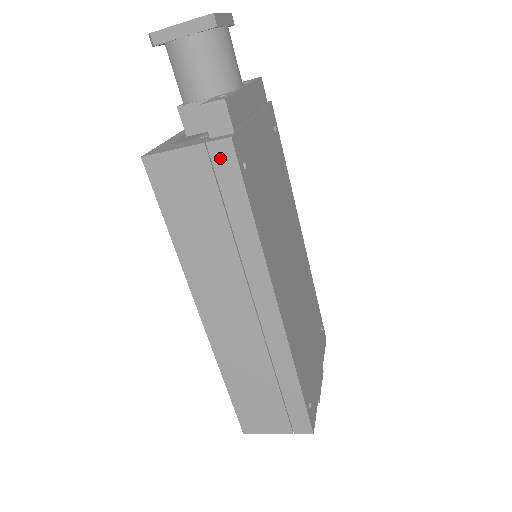
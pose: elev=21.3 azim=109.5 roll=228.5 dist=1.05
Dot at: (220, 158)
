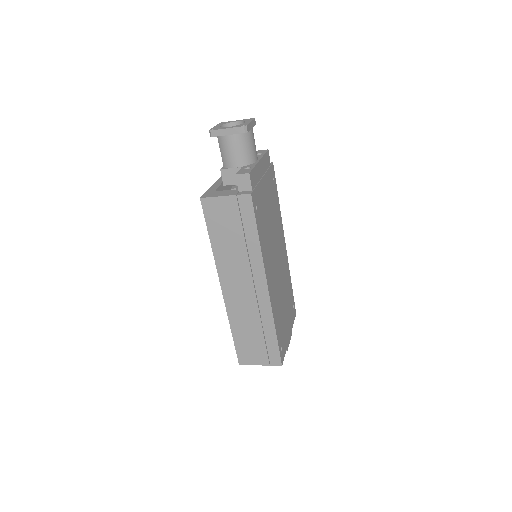
Dot at: (244, 203)
